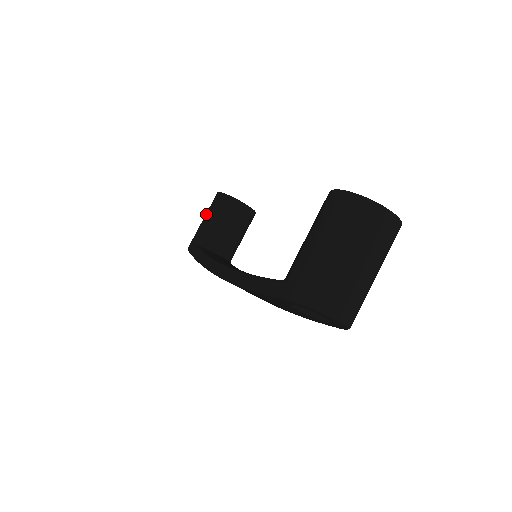
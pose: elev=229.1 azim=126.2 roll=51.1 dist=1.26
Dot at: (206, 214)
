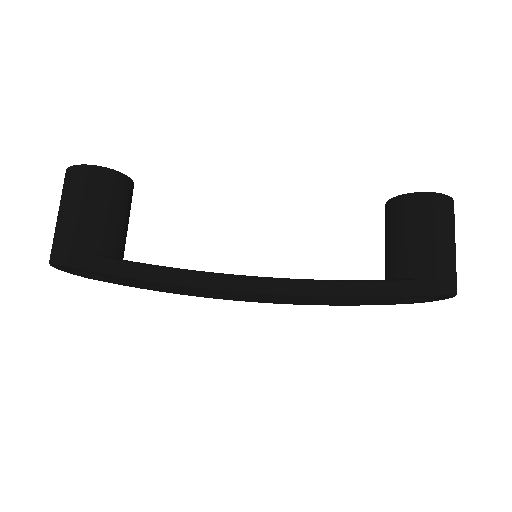
Dot at: (82, 202)
